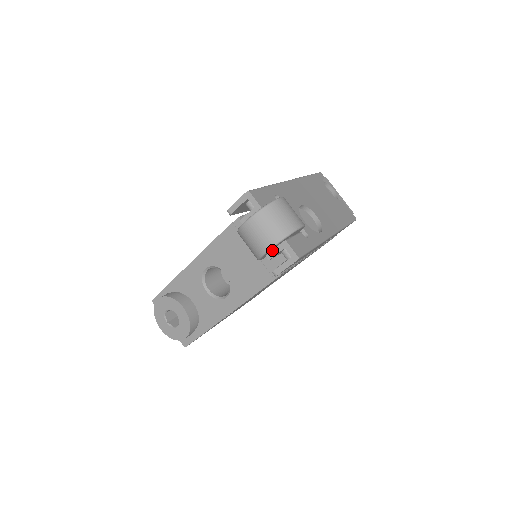
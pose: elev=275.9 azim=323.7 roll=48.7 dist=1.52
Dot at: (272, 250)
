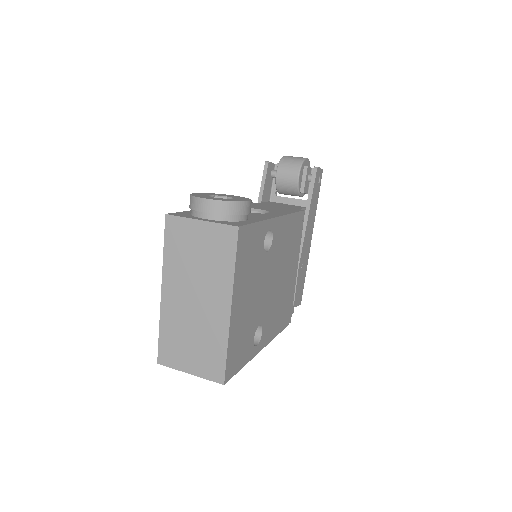
Dot at: occluded
